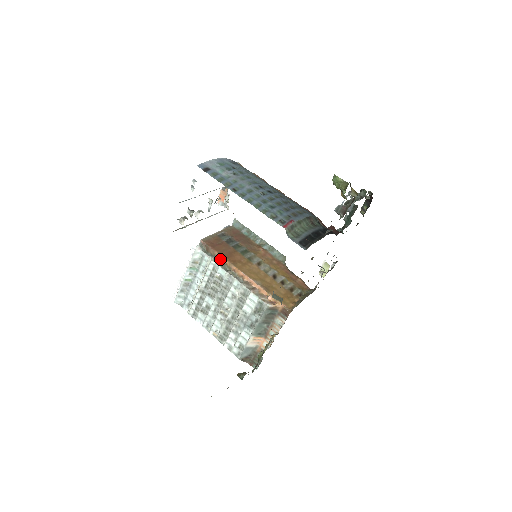
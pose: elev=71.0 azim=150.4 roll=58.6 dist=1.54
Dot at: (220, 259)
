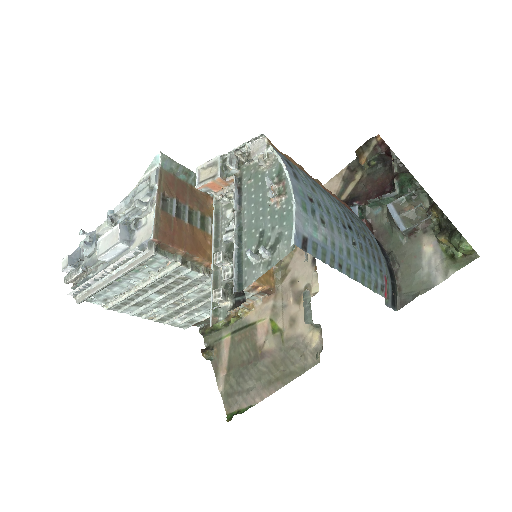
Dot at: (186, 257)
